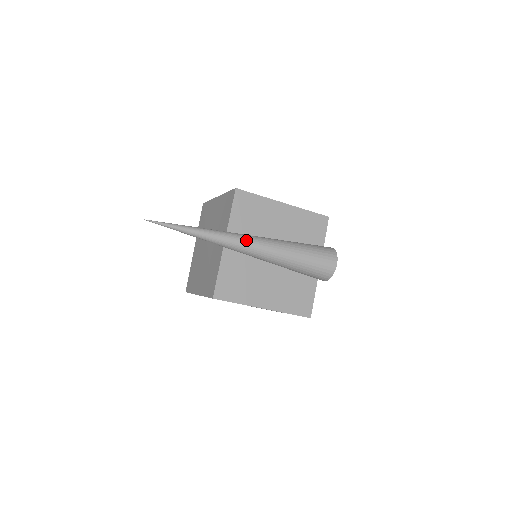
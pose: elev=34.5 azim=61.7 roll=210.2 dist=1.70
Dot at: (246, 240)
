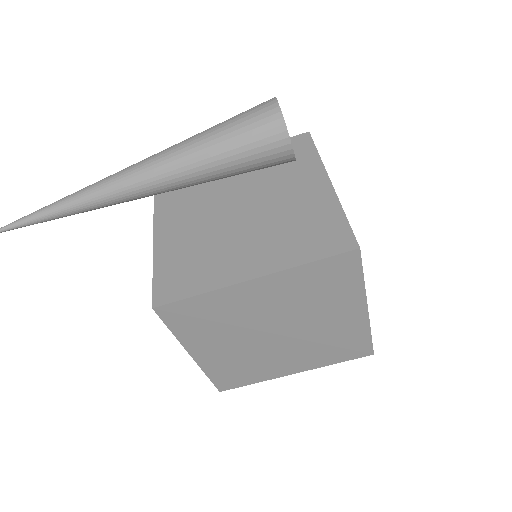
Dot at: (119, 172)
